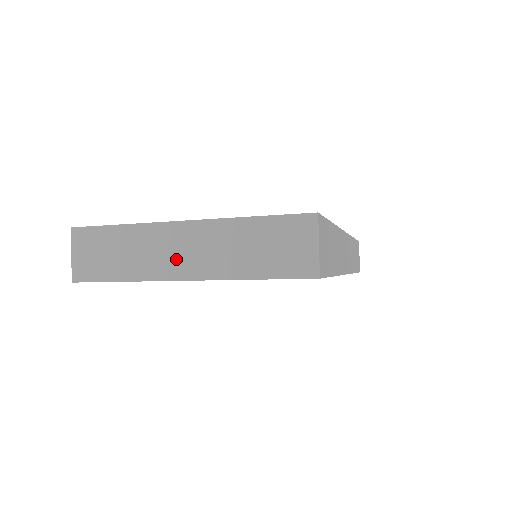
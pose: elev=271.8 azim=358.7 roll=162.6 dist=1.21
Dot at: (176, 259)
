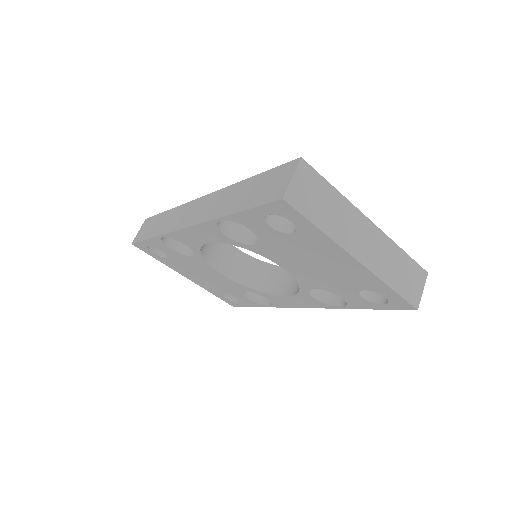
Dot at: (359, 242)
